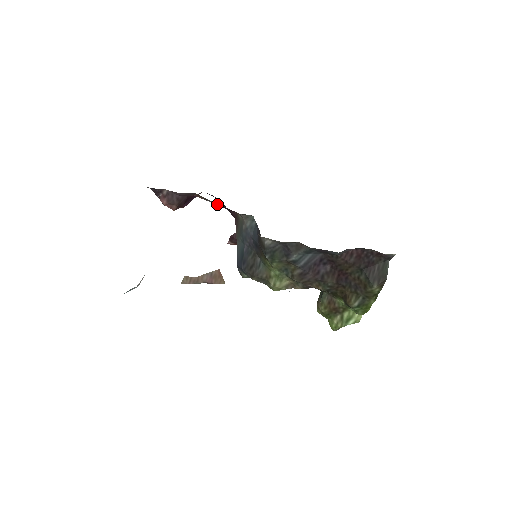
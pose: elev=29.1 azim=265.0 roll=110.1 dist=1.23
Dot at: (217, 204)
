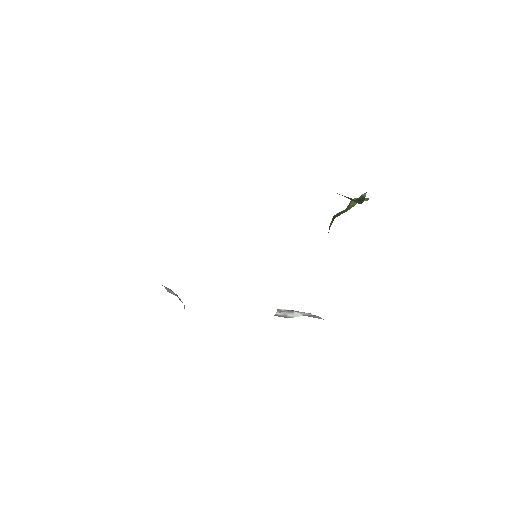
Dot at: occluded
